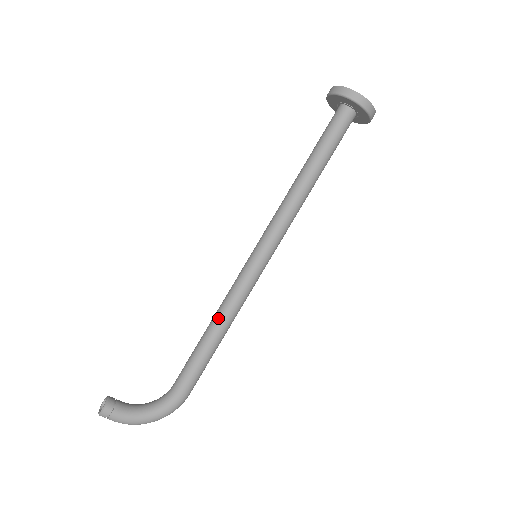
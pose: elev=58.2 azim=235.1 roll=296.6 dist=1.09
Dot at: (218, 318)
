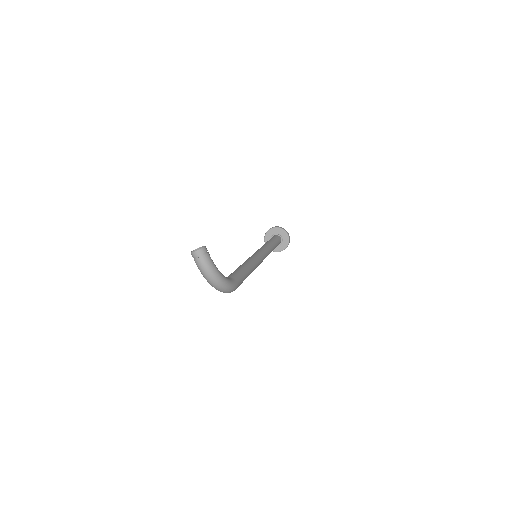
Dot at: (248, 263)
